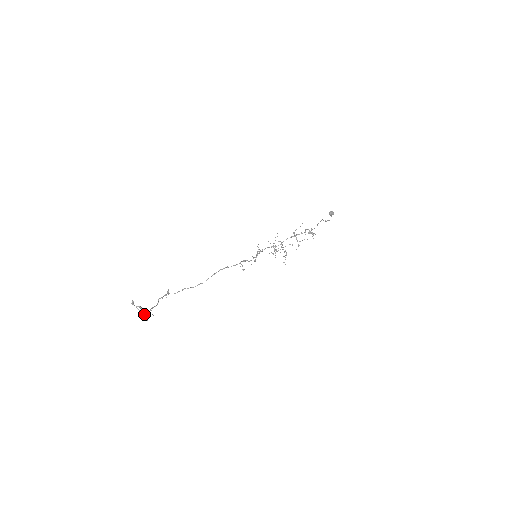
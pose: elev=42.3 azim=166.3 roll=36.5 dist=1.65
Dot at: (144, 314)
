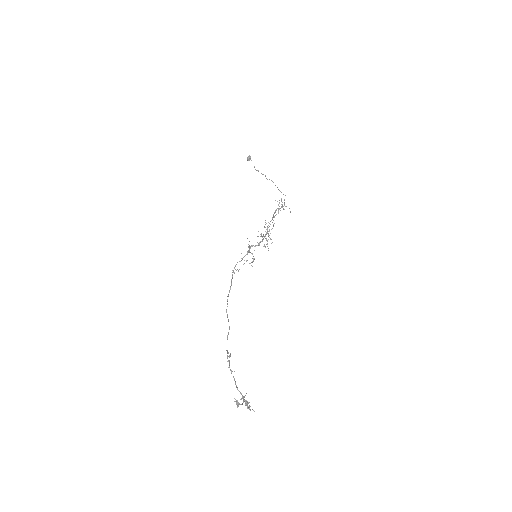
Dot at: (246, 404)
